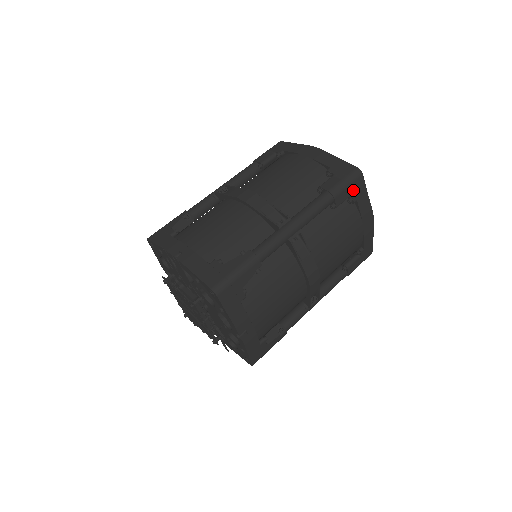
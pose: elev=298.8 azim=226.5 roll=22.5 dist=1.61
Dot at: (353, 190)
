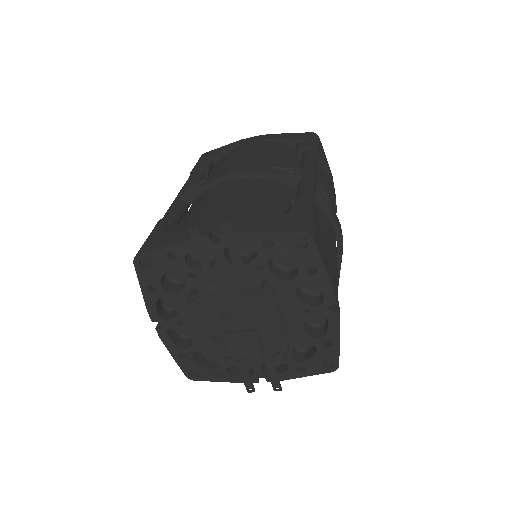
Dot at: (321, 151)
